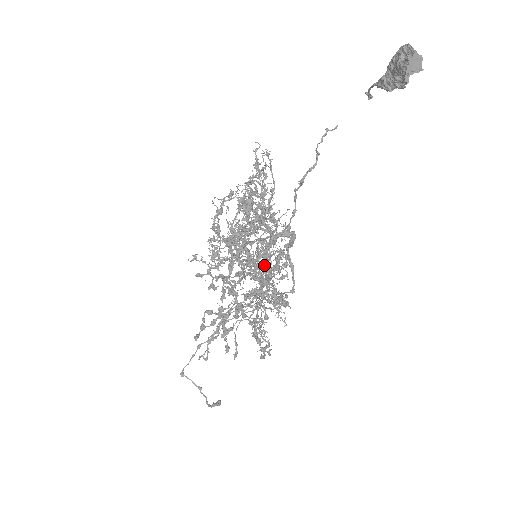
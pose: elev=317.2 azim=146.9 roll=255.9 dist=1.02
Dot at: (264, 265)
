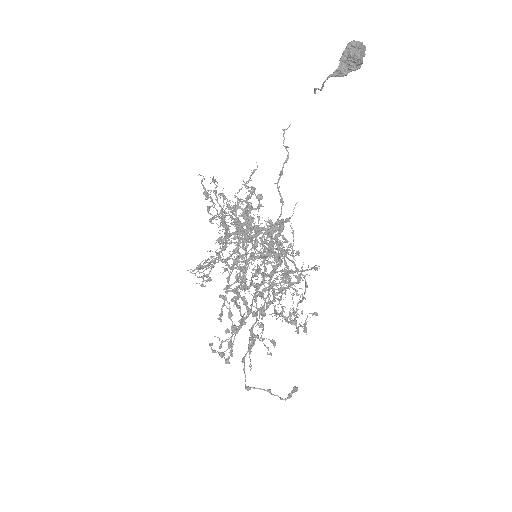
Dot at: occluded
